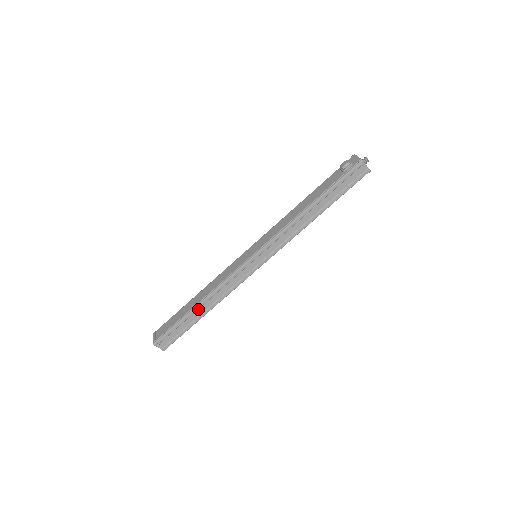
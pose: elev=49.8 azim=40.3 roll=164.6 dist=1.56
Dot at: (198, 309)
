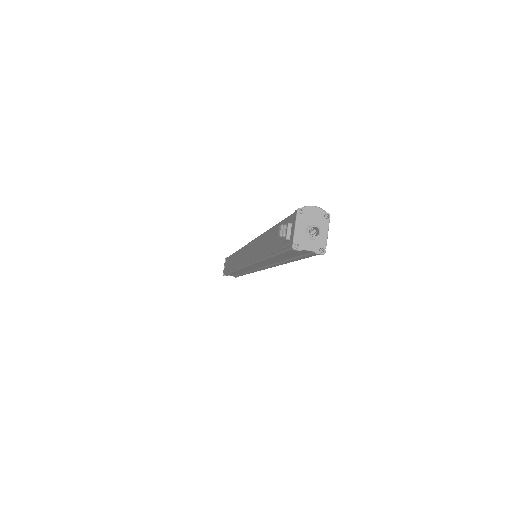
Dot at: occluded
